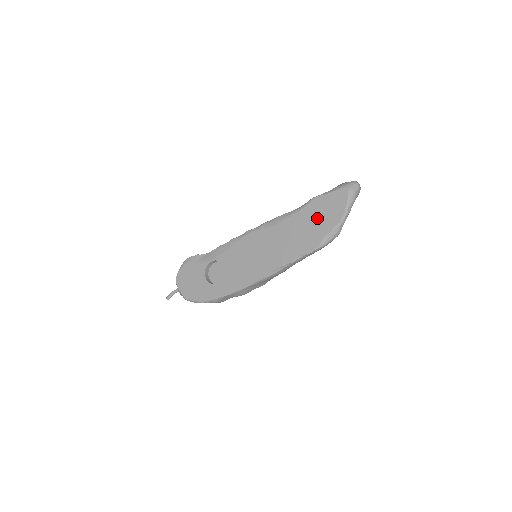
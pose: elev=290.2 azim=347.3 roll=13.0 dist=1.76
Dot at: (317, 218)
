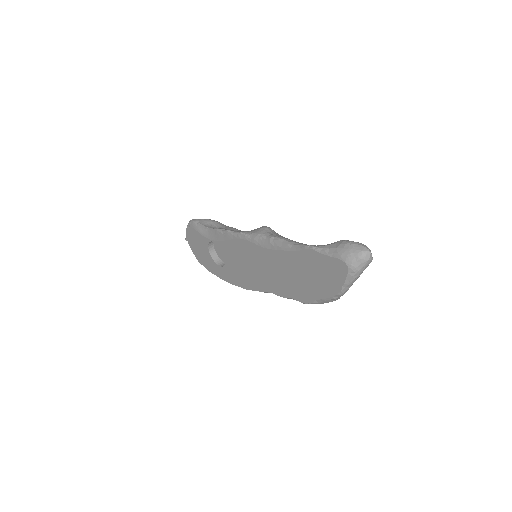
Dot at: (310, 274)
